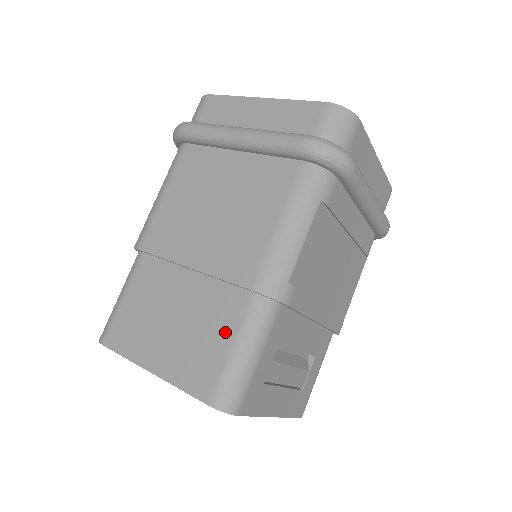
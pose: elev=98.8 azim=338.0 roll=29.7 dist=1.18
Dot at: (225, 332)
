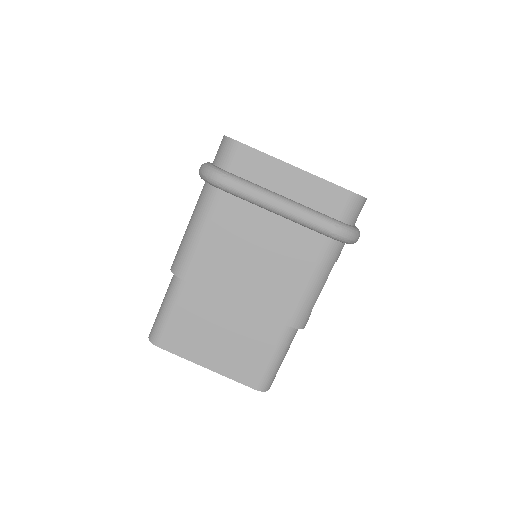
Dot at: (266, 348)
